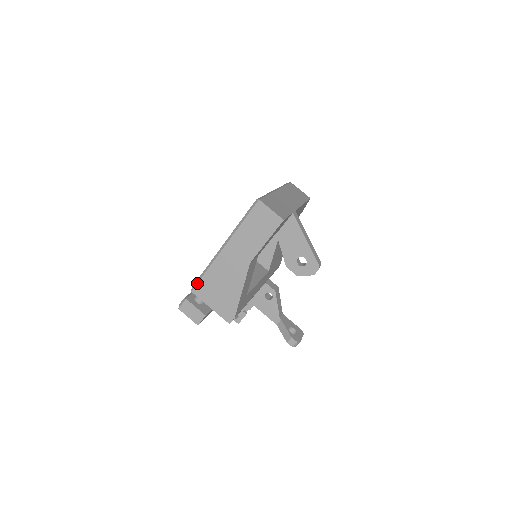
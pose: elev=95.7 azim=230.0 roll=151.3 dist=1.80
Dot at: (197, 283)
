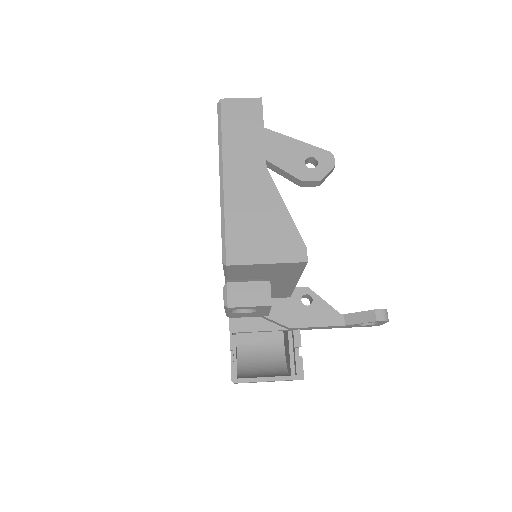
Dot at: (225, 247)
